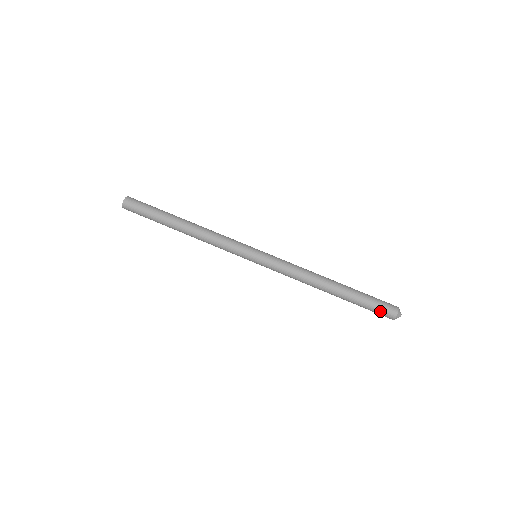
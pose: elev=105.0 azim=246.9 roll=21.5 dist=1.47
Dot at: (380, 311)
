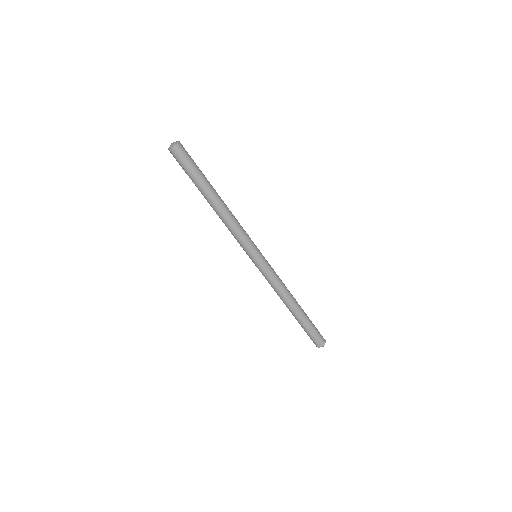
Dot at: (314, 339)
